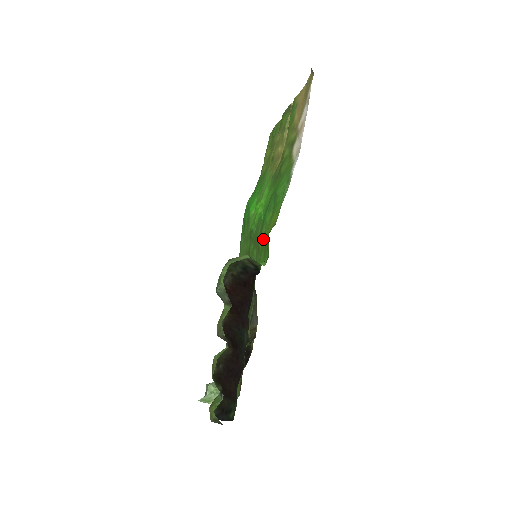
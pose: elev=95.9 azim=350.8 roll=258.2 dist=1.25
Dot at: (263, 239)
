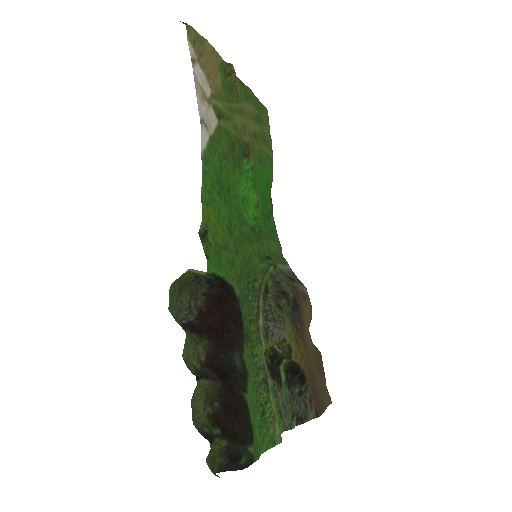
Dot at: (226, 239)
